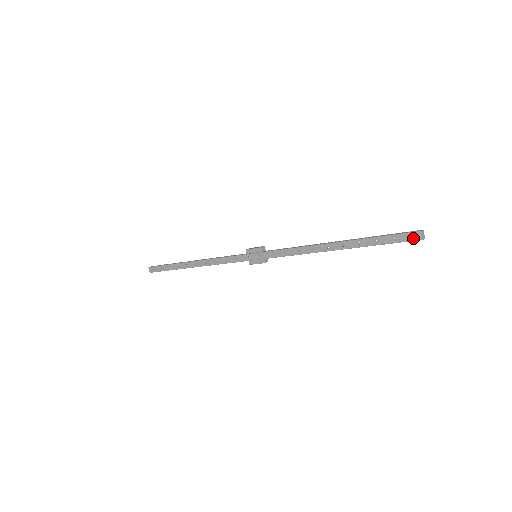
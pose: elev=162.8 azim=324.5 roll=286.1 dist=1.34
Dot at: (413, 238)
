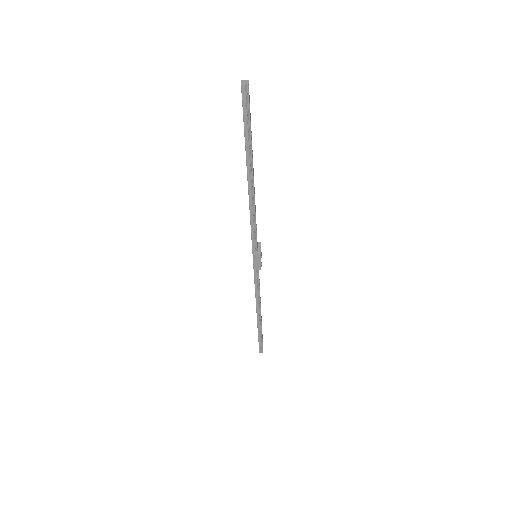
Dot at: (242, 94)
